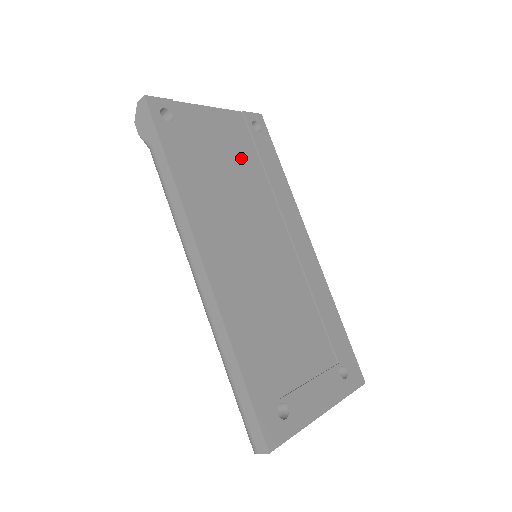
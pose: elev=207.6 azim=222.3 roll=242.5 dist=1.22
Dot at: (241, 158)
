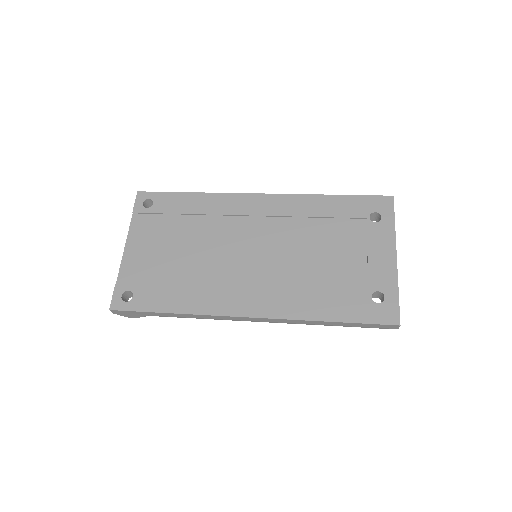
Dot at: (173, 236)
